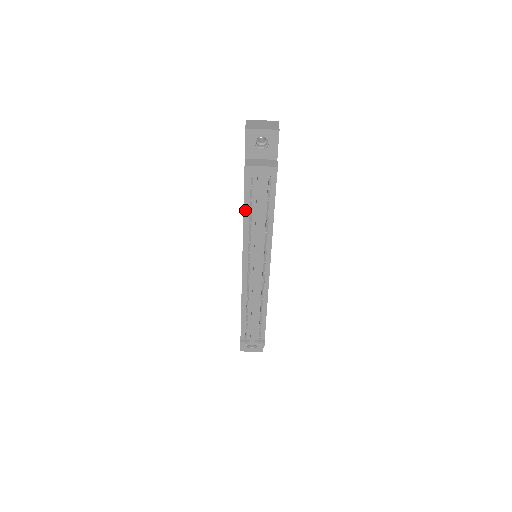
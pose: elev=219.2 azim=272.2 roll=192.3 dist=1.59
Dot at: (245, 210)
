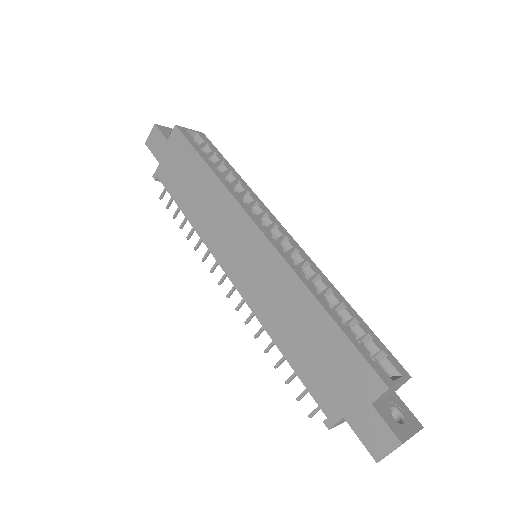
Dot at: (287, 357)
